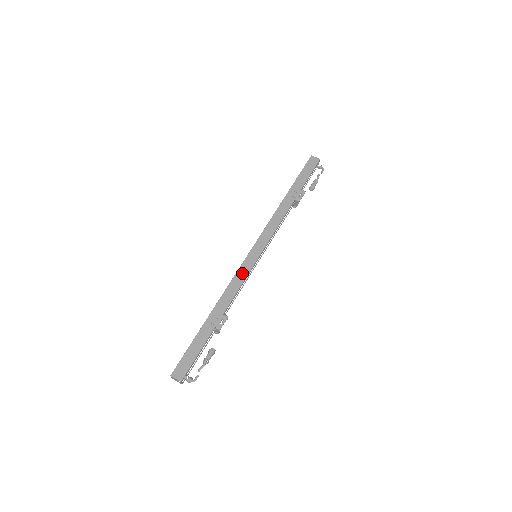
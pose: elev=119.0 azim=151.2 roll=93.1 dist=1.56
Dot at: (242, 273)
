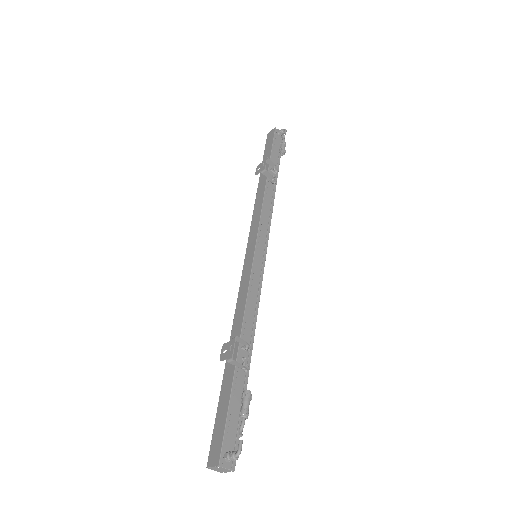
Dot at: (244, 283)
